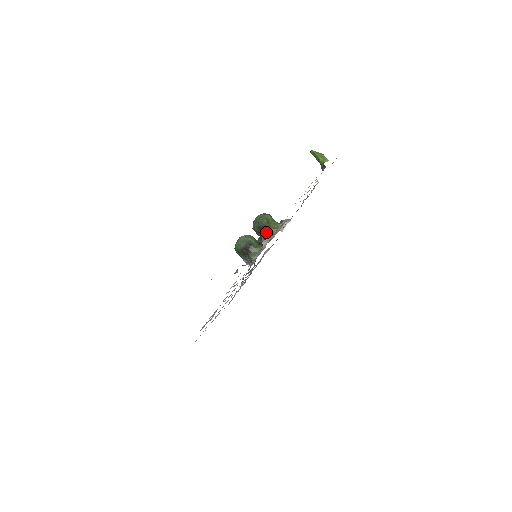
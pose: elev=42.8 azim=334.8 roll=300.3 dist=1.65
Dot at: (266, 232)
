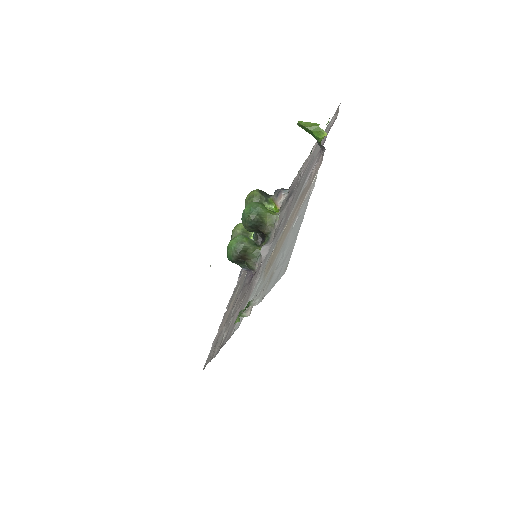
Dot at: (261, 230)
